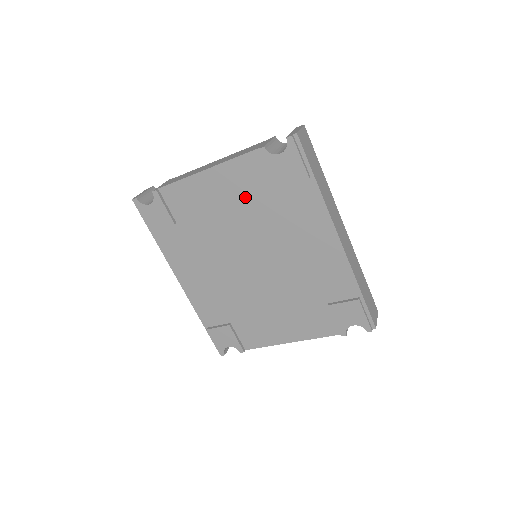
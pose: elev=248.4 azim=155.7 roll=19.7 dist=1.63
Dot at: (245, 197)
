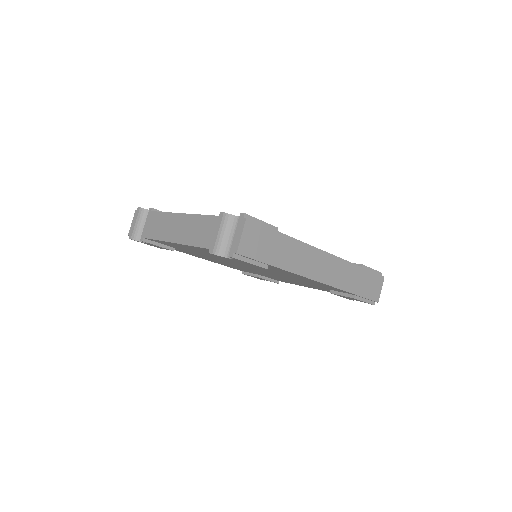
Dot at: occluded
